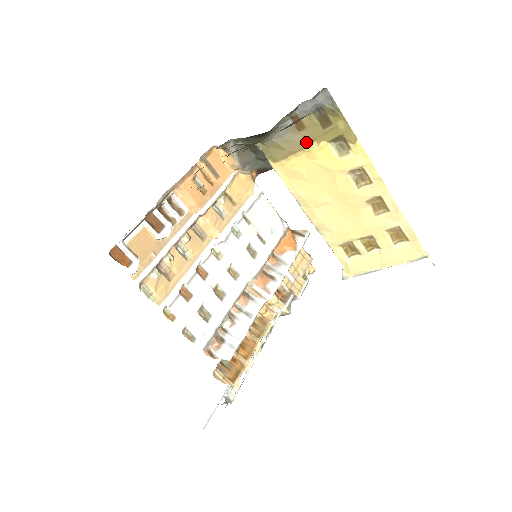
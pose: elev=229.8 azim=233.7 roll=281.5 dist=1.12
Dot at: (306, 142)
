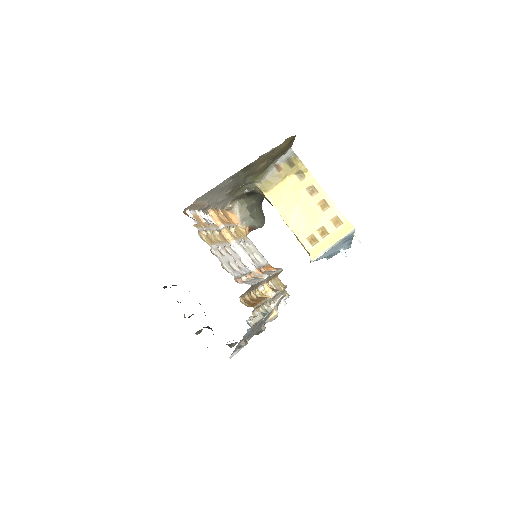
Dot at: (283, 177)
